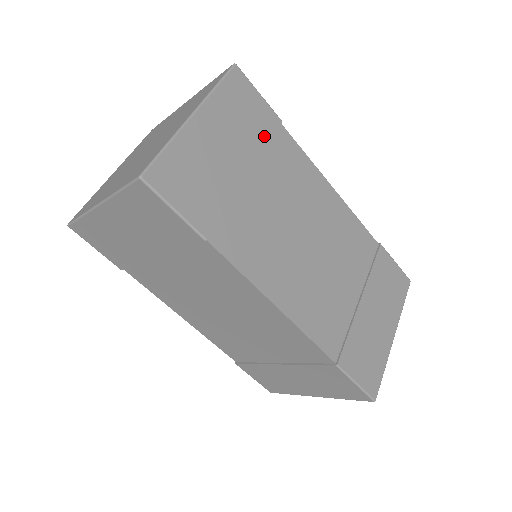
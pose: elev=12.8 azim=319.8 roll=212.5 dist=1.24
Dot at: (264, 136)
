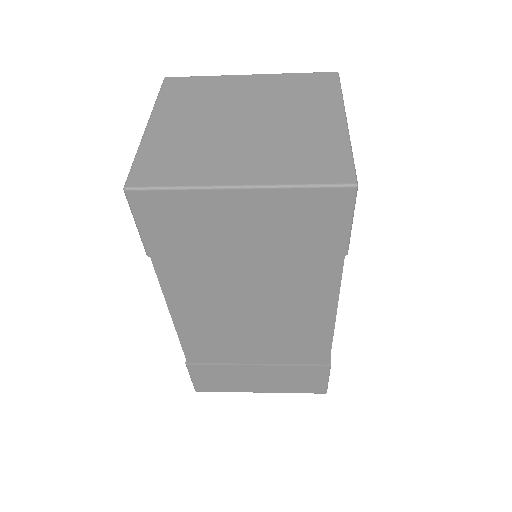
Dot at: occluded
